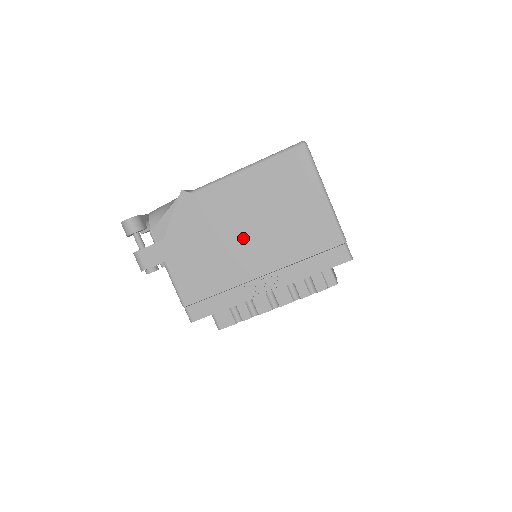
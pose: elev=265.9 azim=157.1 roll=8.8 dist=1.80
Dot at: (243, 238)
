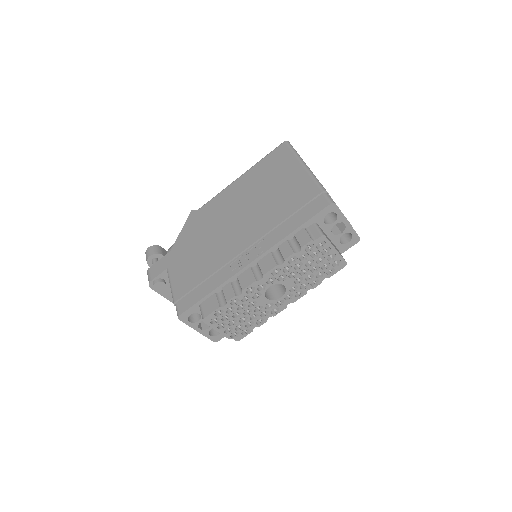
Dot at: (233, 224)
